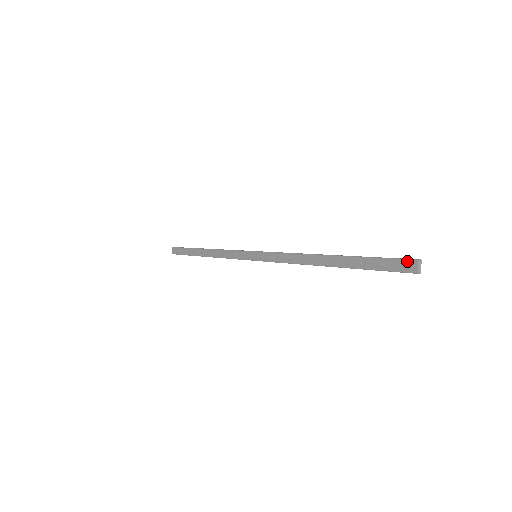
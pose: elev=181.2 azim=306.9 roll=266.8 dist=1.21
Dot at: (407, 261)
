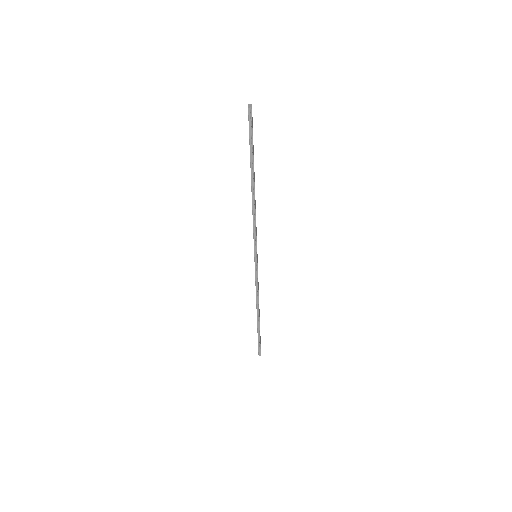
Dot at: occluded
